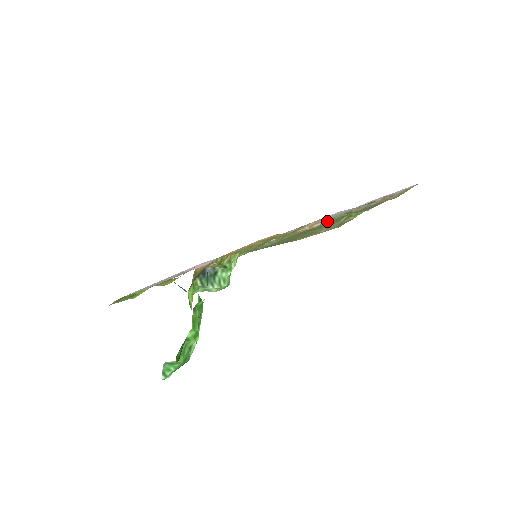
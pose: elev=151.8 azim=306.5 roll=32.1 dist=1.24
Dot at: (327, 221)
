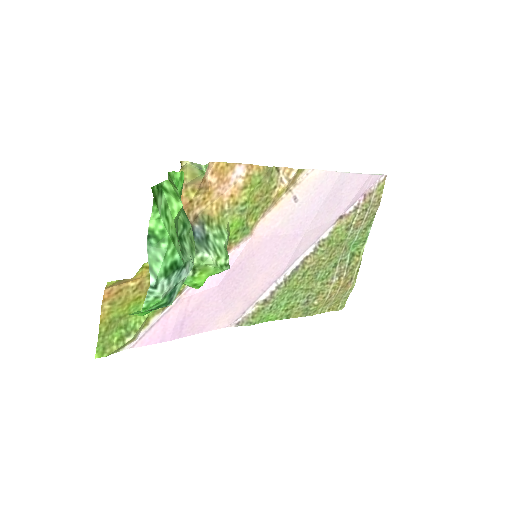
Dot at: (326, 244)
